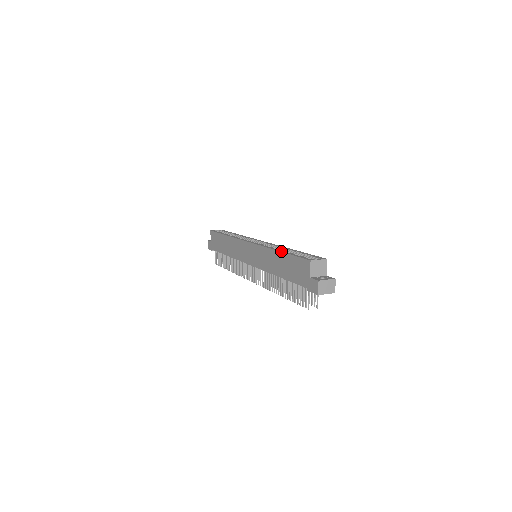
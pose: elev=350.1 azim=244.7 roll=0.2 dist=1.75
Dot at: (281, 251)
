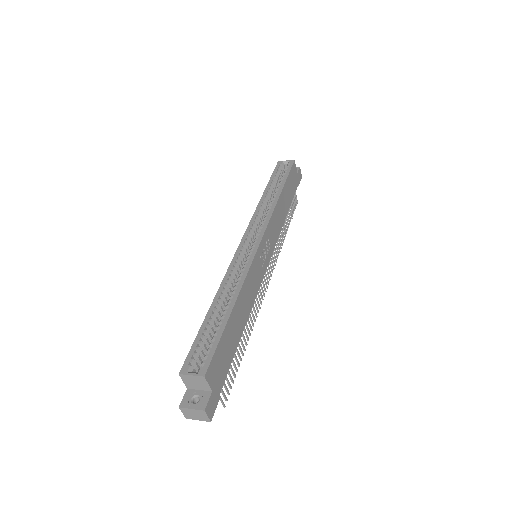
Dot at: (210, 308)
